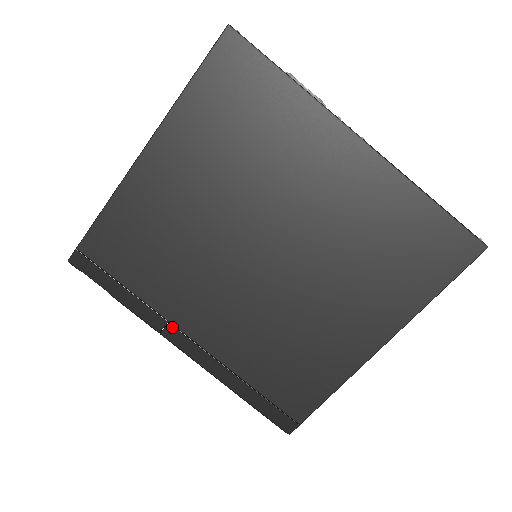
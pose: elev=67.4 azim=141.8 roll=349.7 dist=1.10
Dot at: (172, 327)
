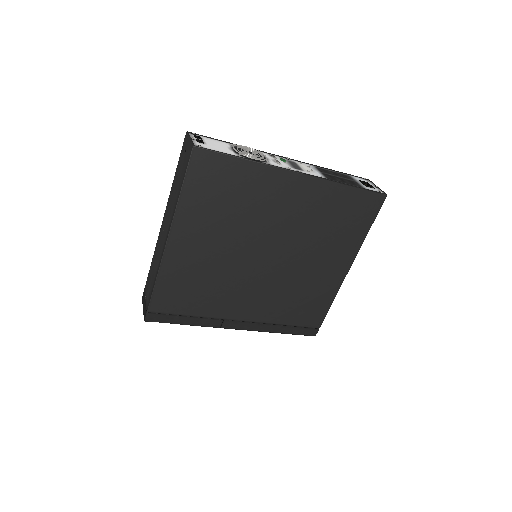
Dot at: (227, 321)
